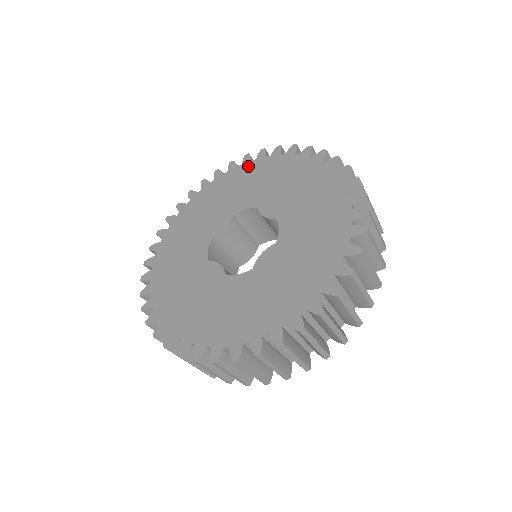
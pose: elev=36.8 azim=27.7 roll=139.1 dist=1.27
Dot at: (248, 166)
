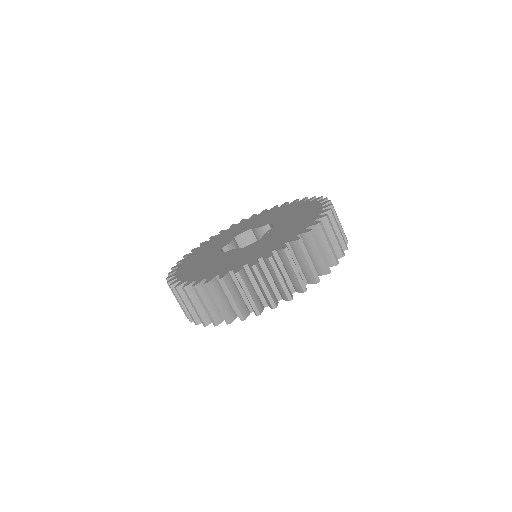
Dot at: (235, 226)
